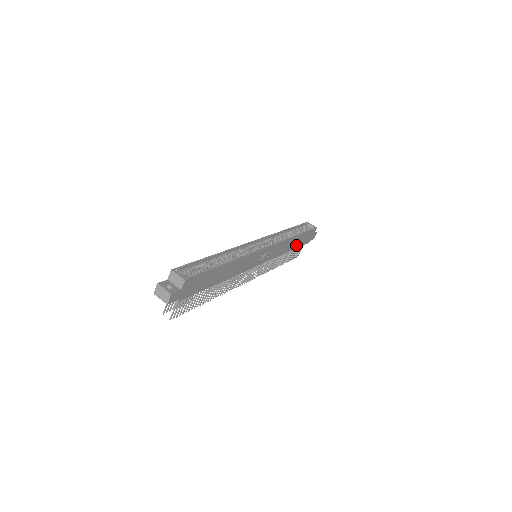
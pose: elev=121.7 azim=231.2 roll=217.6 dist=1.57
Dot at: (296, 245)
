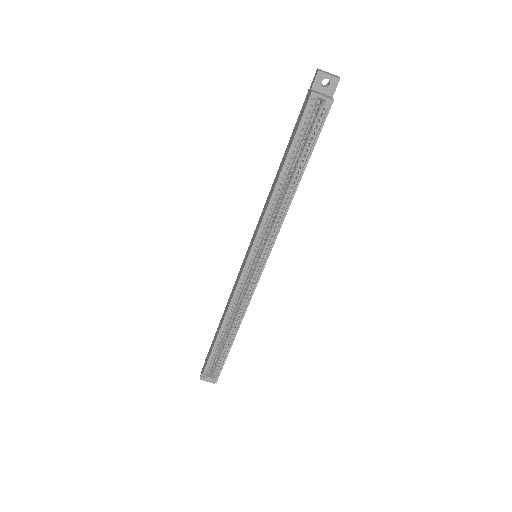
Dot at: occluded
